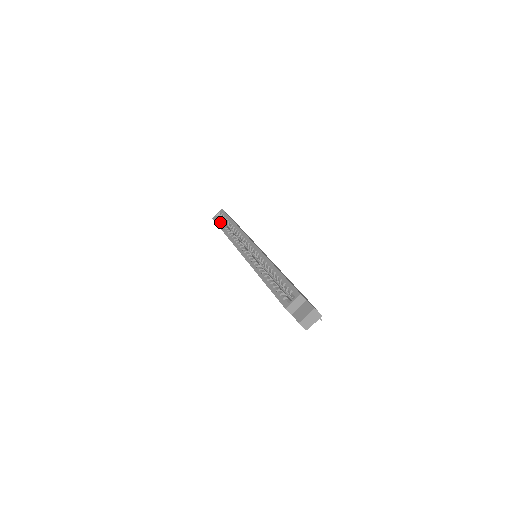
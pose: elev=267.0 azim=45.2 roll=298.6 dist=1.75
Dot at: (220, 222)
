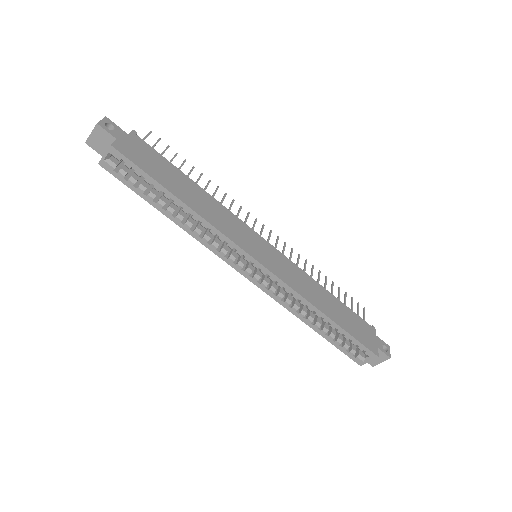
Dot at: (134, 184)
